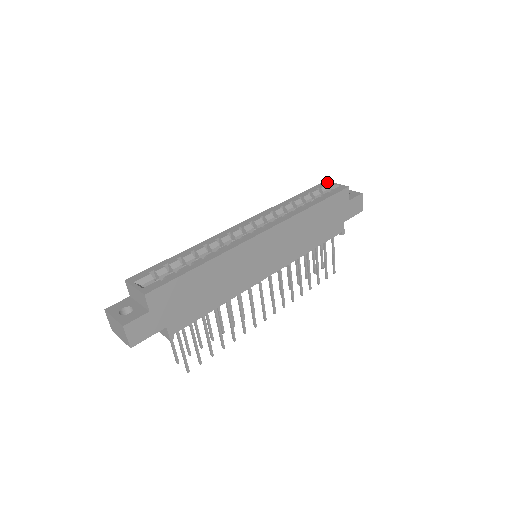
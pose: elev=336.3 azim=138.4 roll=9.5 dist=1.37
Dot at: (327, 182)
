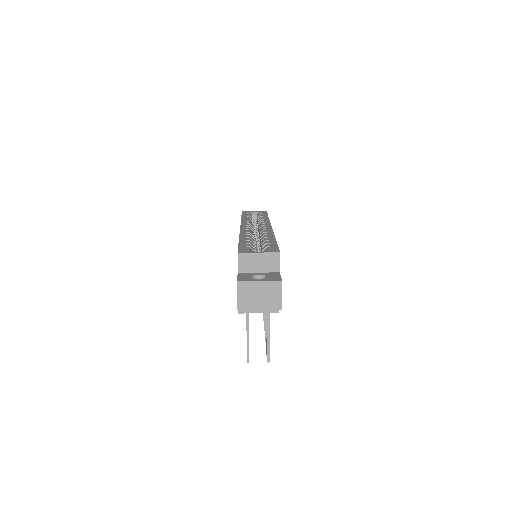
Dot at: (246, 211)
